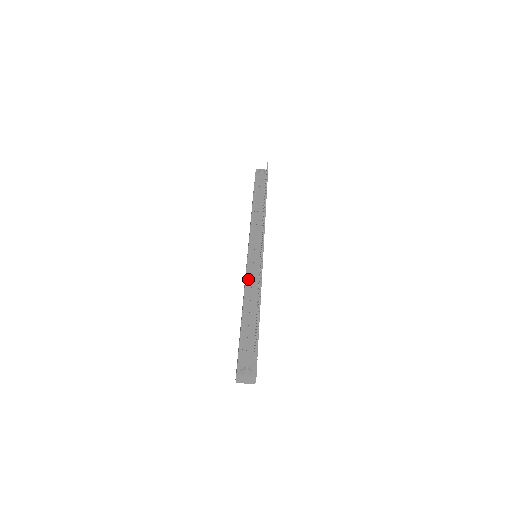
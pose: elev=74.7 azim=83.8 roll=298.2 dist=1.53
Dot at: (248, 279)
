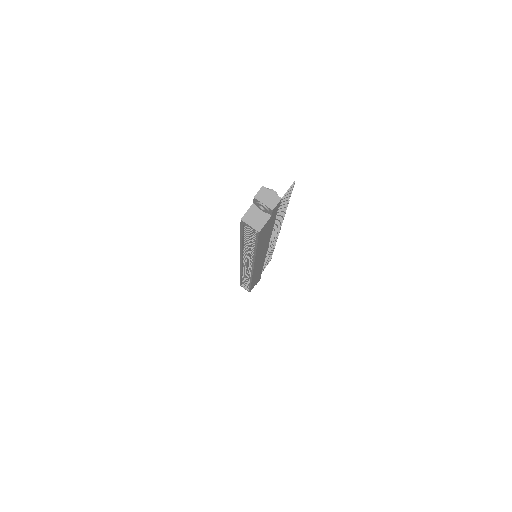
Dot at: occluded
